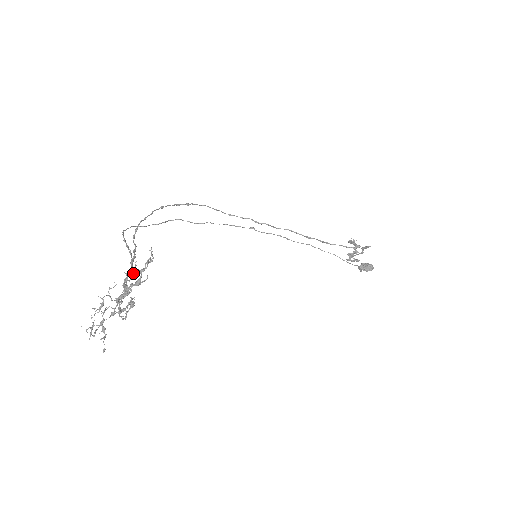
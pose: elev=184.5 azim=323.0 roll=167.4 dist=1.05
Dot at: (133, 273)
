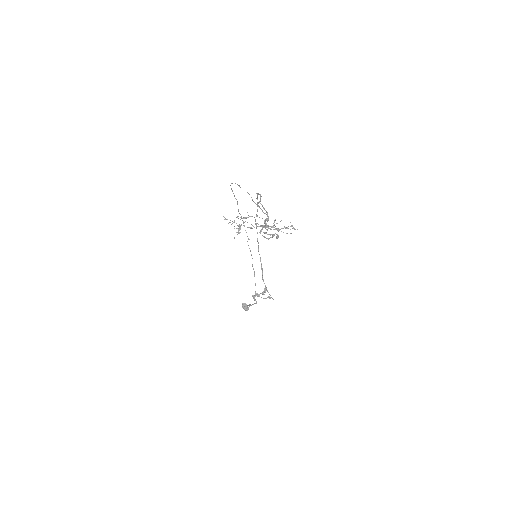
Dot at: (277, 223)
